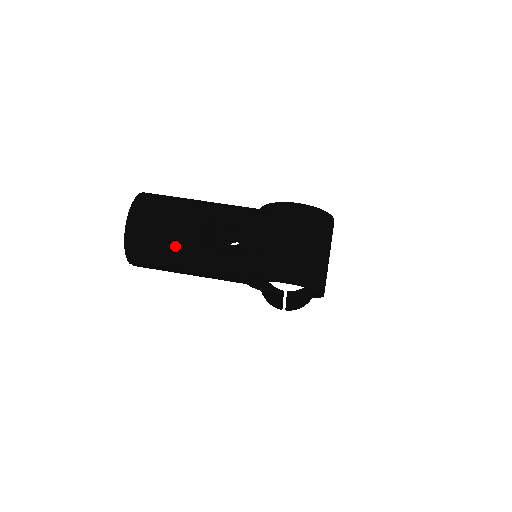
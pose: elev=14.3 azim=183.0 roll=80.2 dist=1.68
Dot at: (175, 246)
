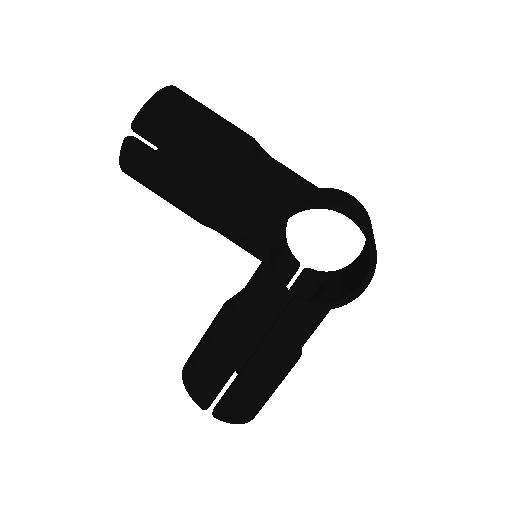
Dot at: (218, 129)
